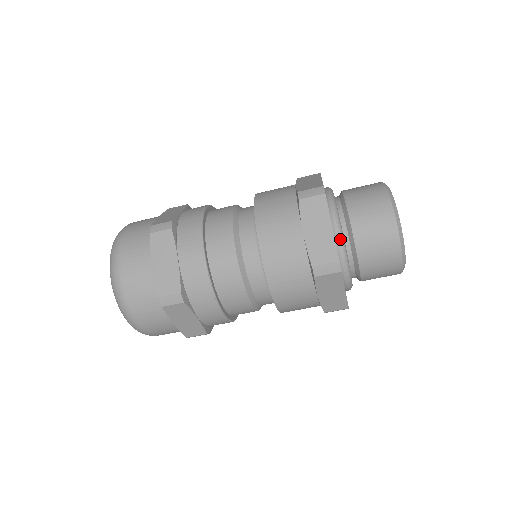
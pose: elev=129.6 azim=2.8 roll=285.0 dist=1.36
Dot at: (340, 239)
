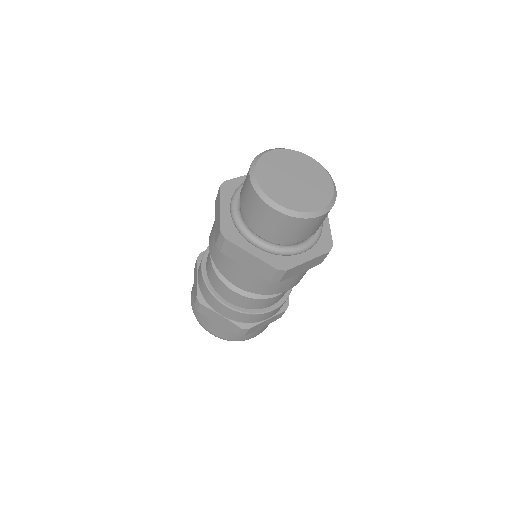
Dot at: (266, 249)
